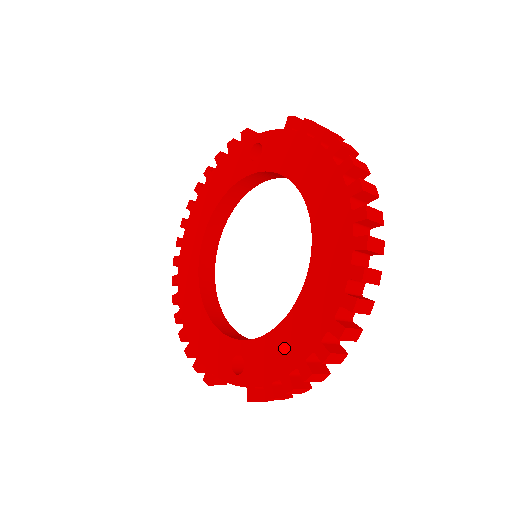
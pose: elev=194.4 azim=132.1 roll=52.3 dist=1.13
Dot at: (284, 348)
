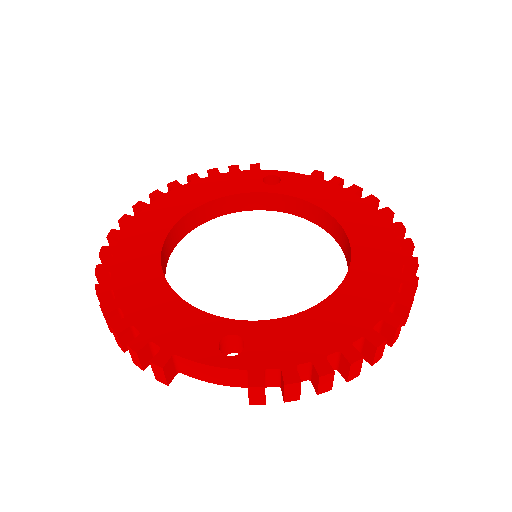
Dot at: (317, 331)
